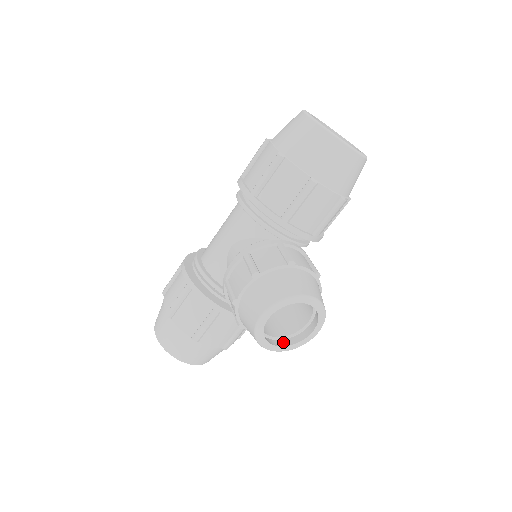
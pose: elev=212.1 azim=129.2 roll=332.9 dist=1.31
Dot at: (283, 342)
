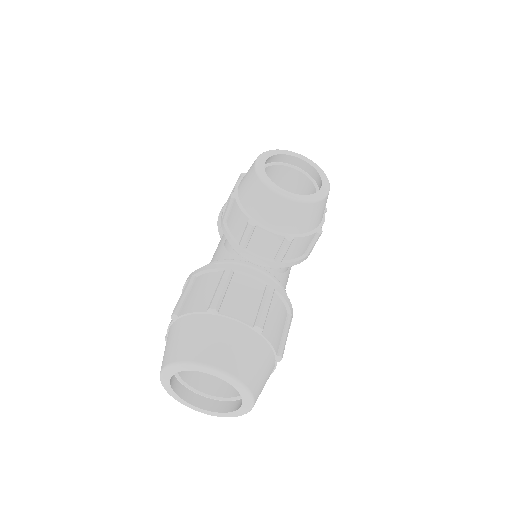
Dot at: occluded
